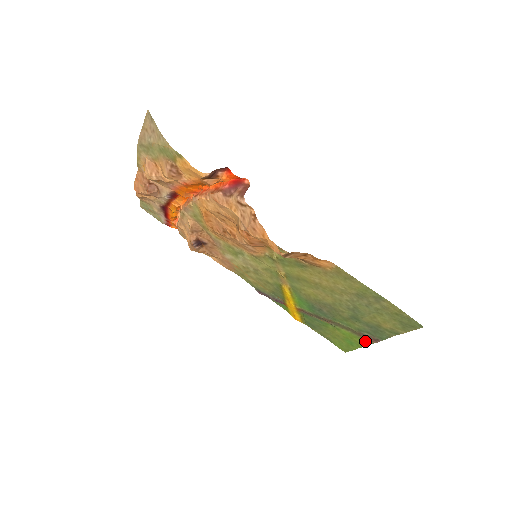
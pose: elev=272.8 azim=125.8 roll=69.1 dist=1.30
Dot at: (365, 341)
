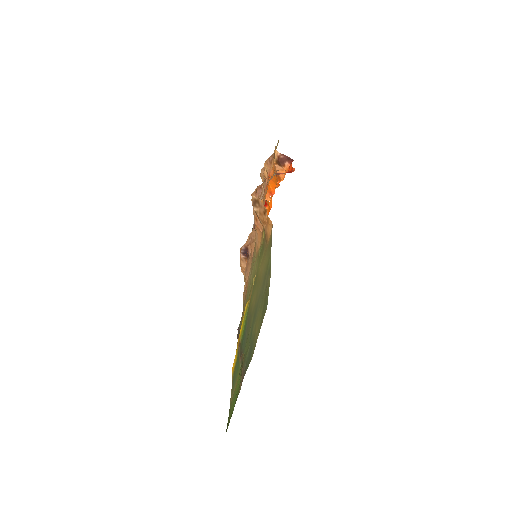
Dot at: (240, 387)
